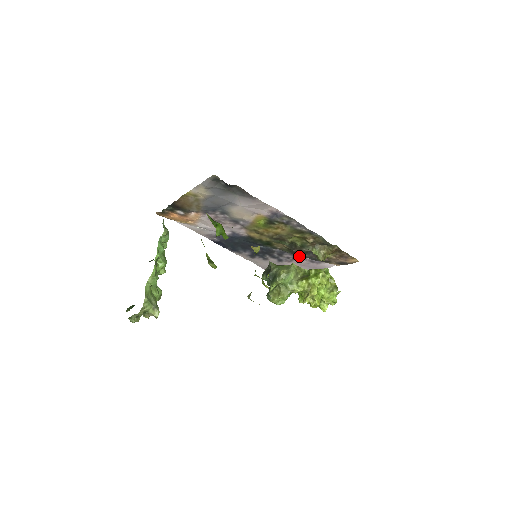
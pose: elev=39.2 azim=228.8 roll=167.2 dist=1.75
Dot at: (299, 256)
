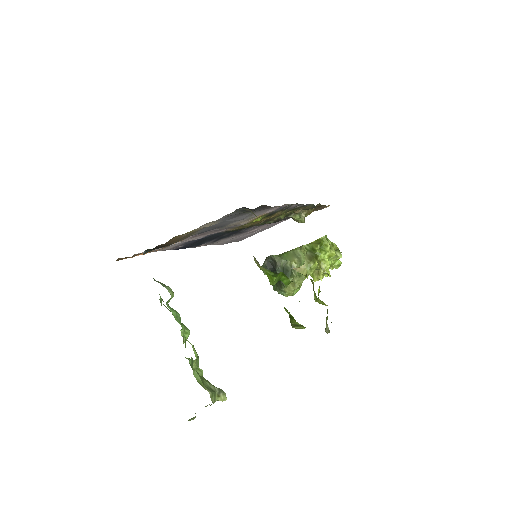
Dot at: occluded
